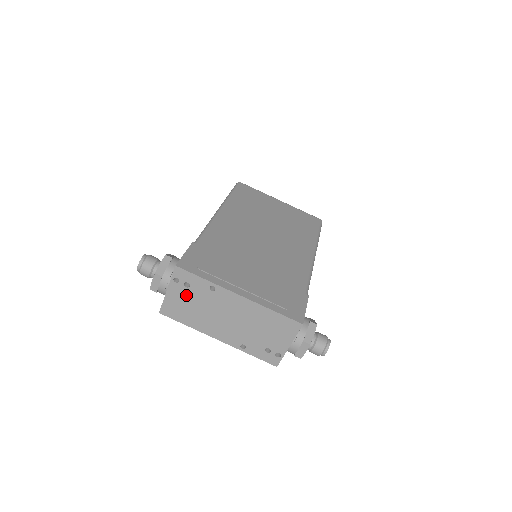
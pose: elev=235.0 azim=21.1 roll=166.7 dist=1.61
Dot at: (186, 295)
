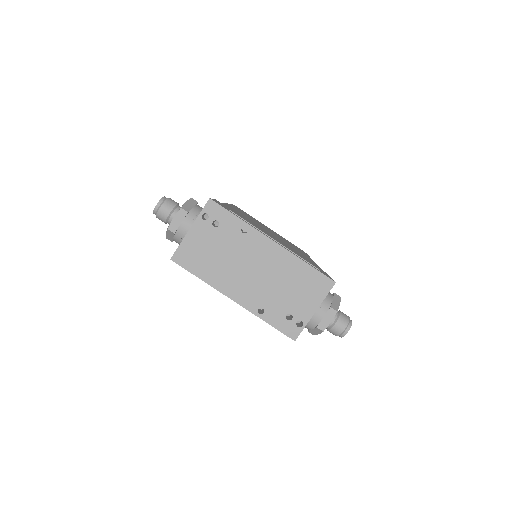
Dot at: (211, 237)
